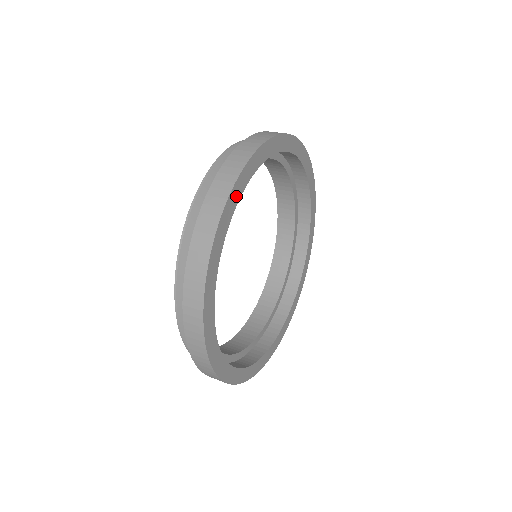
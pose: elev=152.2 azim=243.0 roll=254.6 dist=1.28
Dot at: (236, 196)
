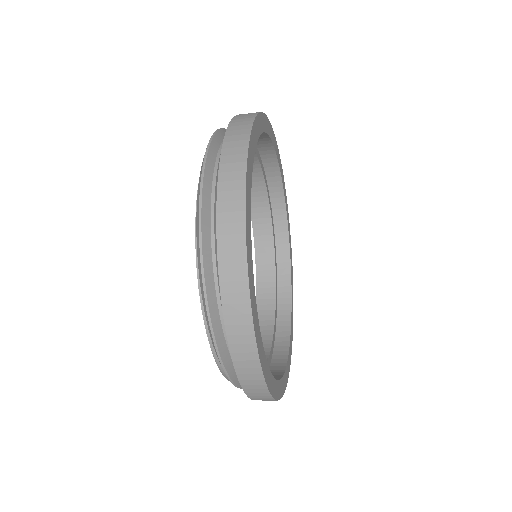
Dot at: (254, 140)
